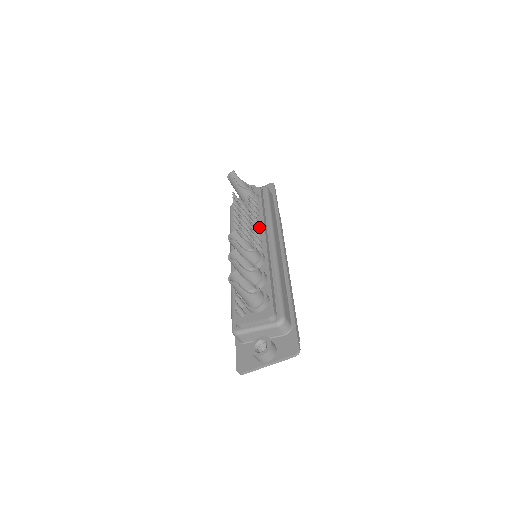
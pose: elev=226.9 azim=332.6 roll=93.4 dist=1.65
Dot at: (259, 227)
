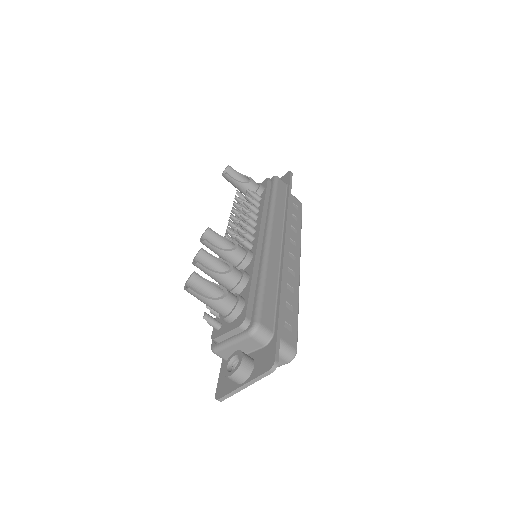
Dot at: (255, 221)
